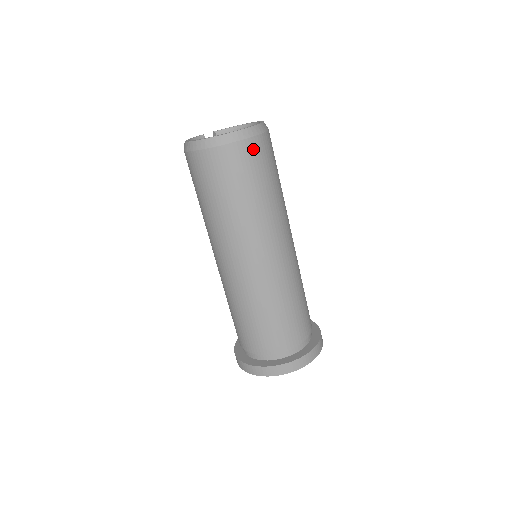
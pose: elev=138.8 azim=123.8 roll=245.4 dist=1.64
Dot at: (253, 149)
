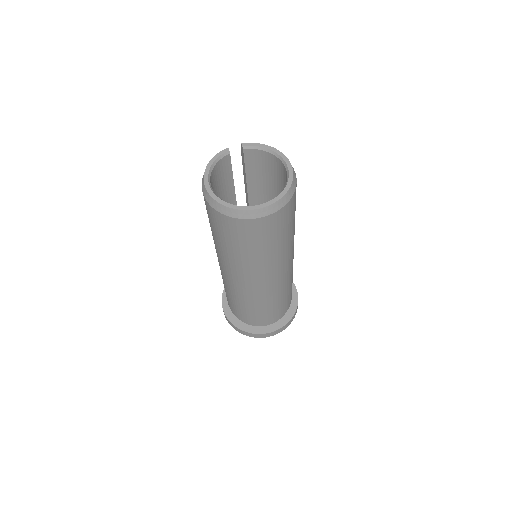
Dot at: (269, 222)
